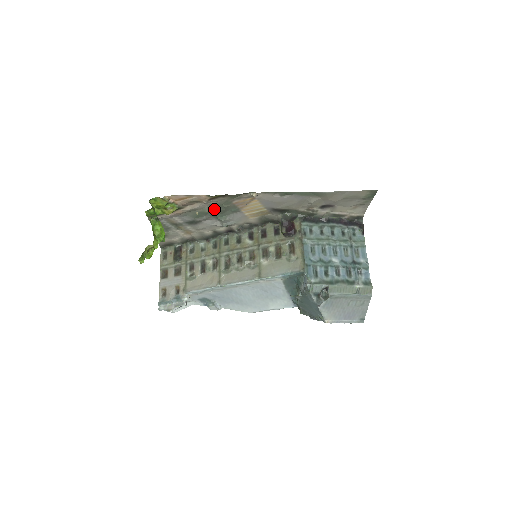
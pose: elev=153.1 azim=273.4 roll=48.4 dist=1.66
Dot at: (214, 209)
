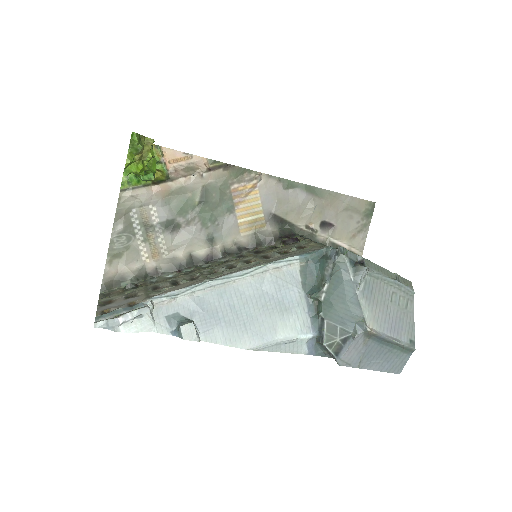
Dot at: (206, 197)
